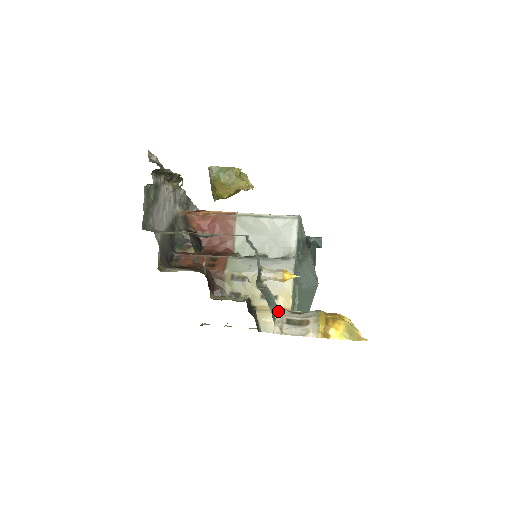
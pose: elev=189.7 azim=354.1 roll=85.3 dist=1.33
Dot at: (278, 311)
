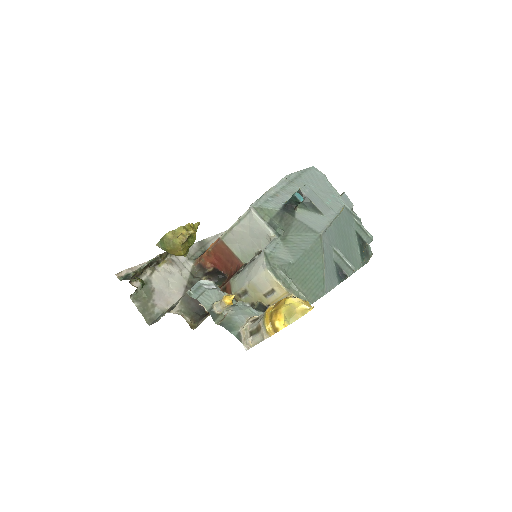
Dot at: (242, 329)
